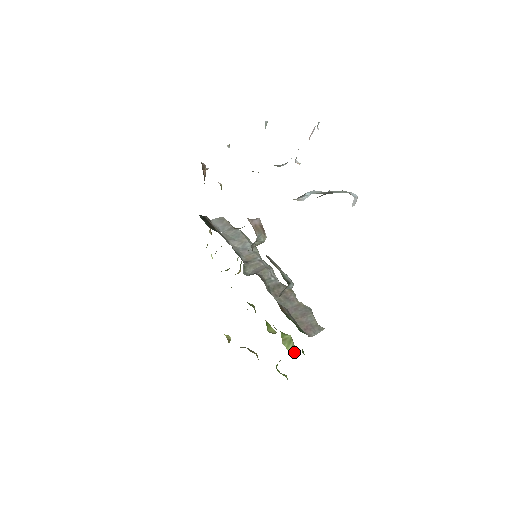
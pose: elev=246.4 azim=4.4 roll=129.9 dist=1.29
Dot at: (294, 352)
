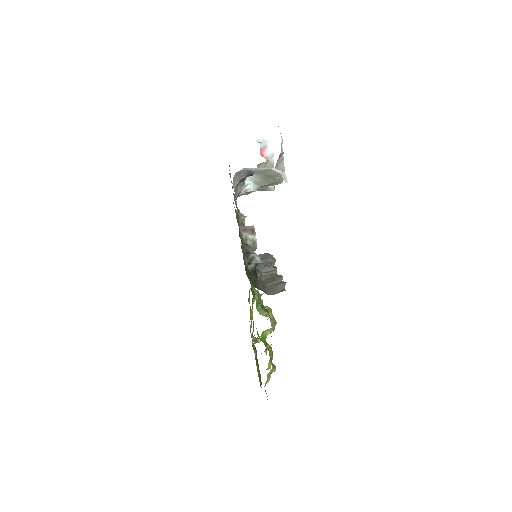
Dot at: (266, 316)
